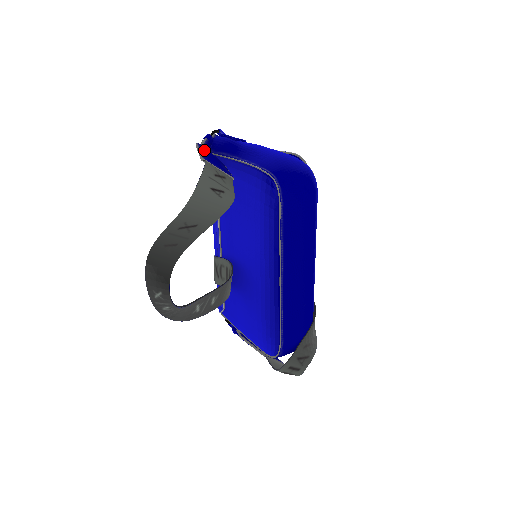
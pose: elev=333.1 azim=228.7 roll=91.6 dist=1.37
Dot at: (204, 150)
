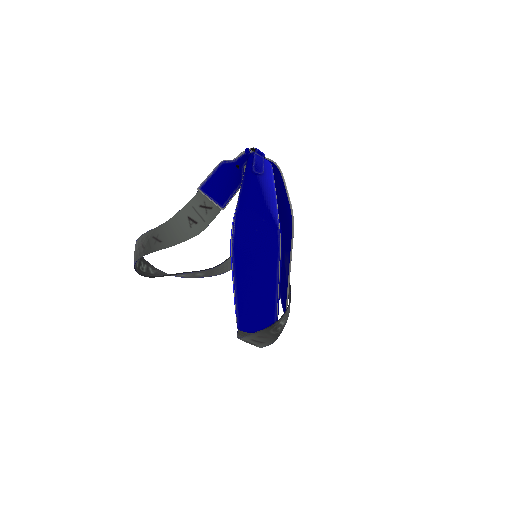
Dot at: (222, 171)
